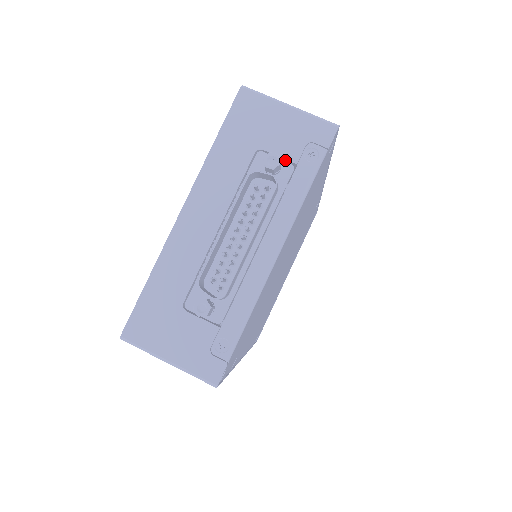
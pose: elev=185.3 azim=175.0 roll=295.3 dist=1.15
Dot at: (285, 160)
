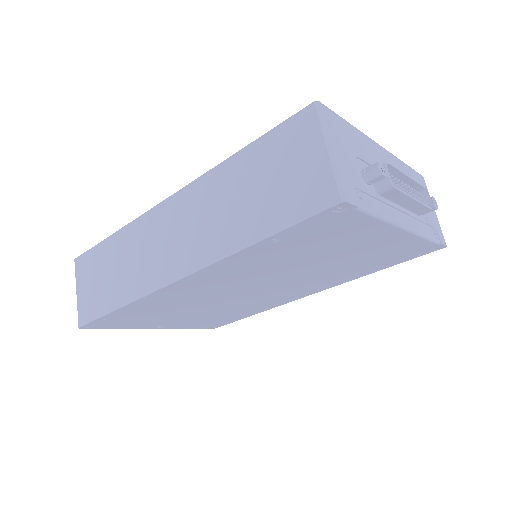
Dot at: (424, 217)
